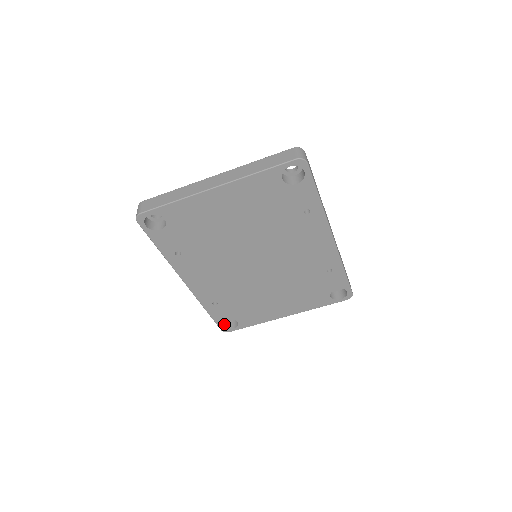
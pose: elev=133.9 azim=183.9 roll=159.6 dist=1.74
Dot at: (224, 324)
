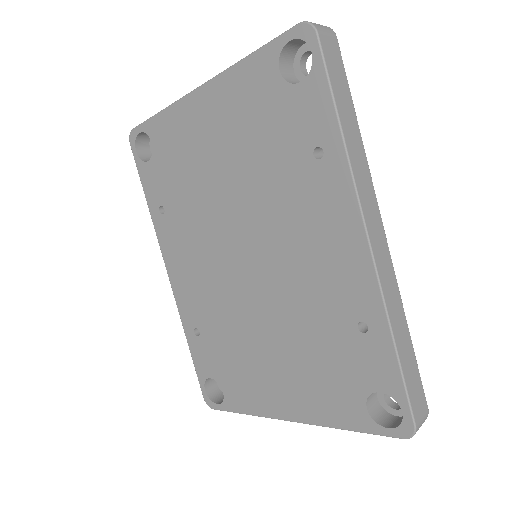
Dot at: (212, 391)
